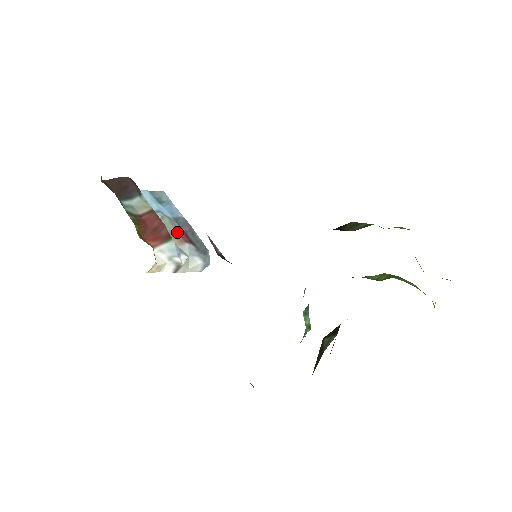
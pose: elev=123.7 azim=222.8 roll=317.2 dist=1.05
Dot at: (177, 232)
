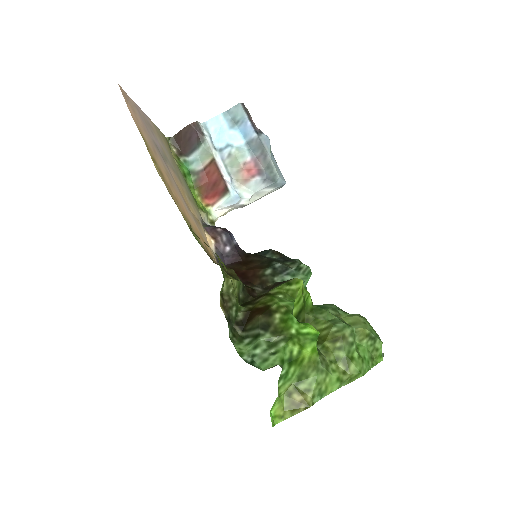
Dot at: (244, 166)
